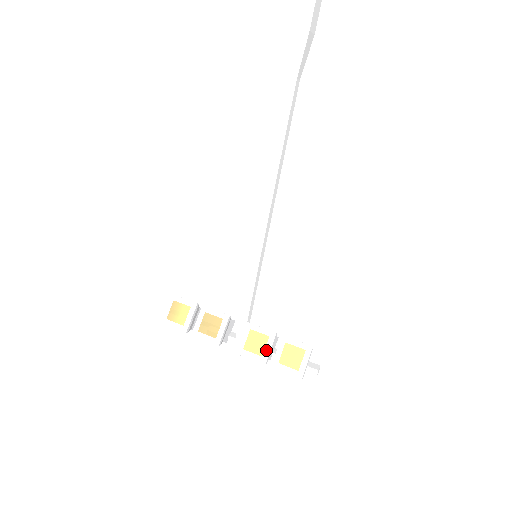
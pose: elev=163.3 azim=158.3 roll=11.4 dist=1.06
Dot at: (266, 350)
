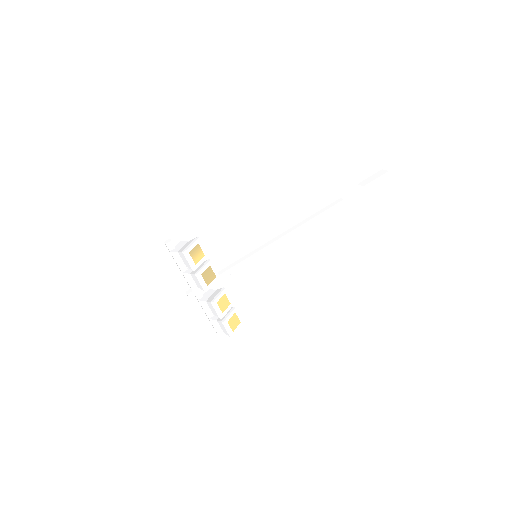
Dot at: (226, 311)
